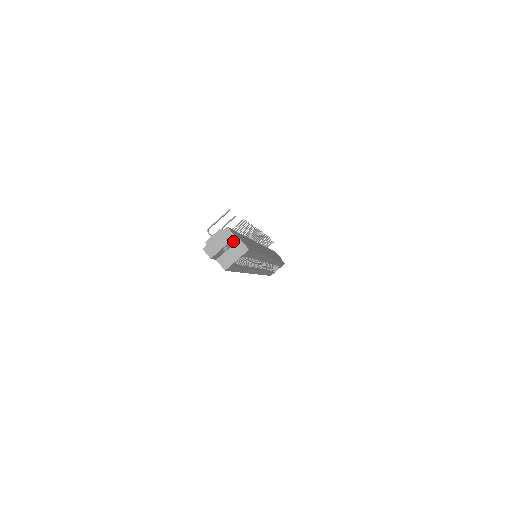
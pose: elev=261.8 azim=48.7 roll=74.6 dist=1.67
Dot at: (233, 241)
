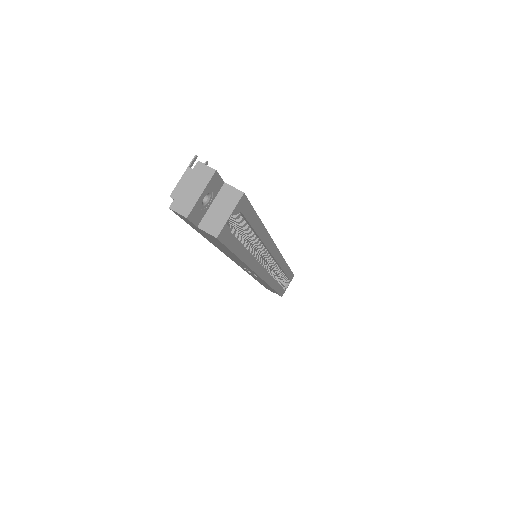
Dot at: (214, 184)
